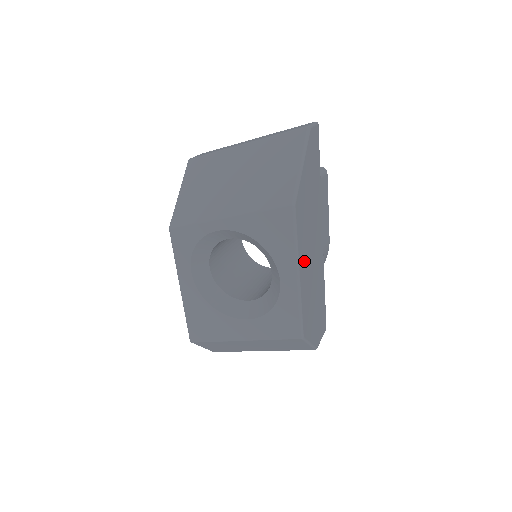
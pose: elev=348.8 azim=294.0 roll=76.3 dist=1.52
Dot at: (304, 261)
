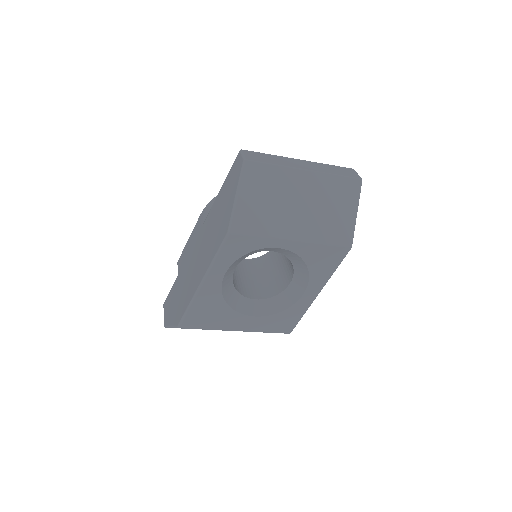
Dot at: occluded
